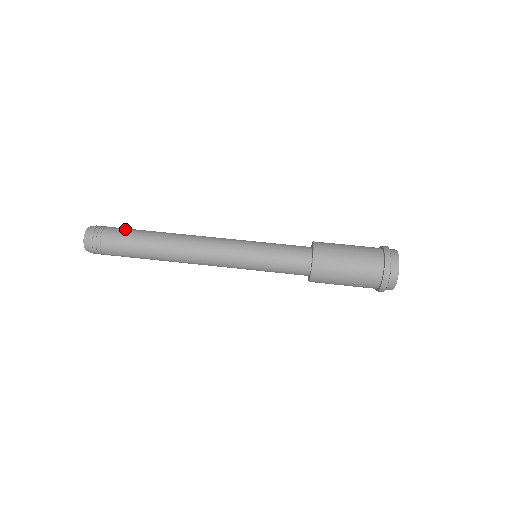
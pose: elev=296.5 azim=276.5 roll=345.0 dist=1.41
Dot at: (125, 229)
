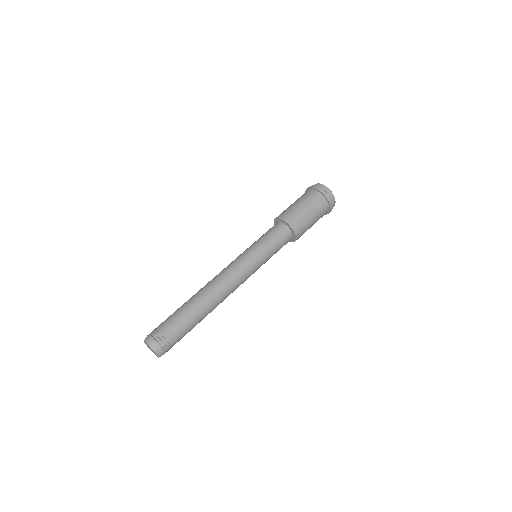
Dot at: (171, 318)
